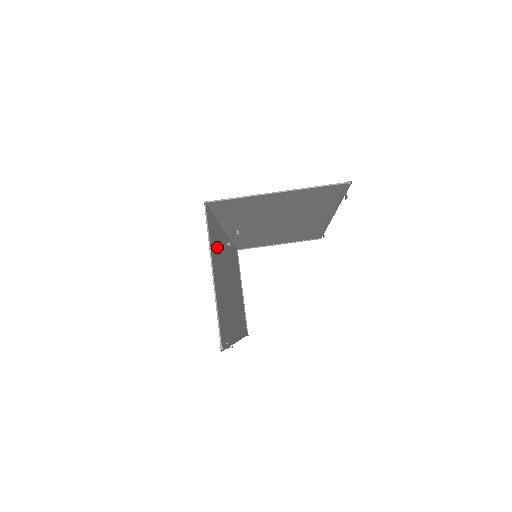
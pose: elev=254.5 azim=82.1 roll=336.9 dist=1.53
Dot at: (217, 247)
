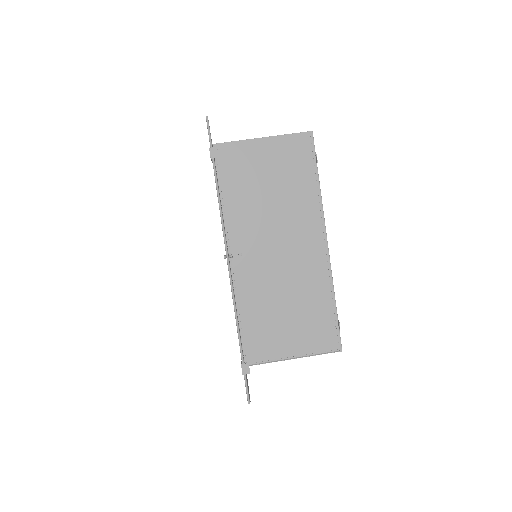
Dot at: occluded
